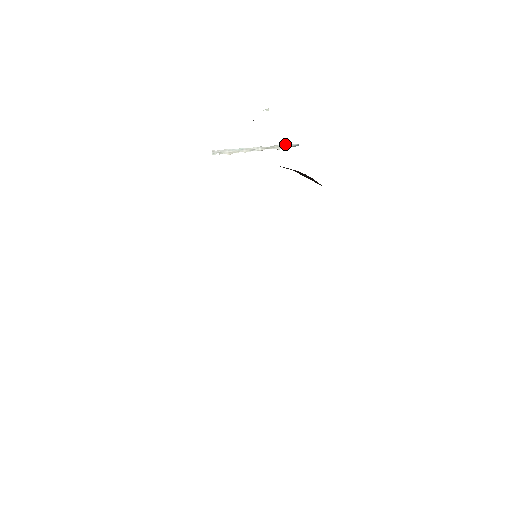
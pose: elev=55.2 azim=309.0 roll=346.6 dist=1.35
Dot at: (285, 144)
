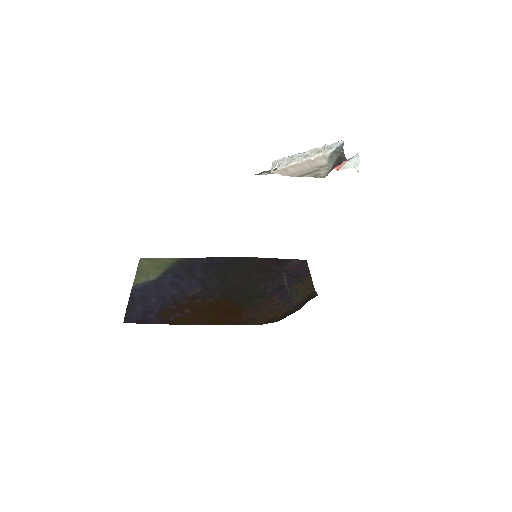
Dot at: (335, 143)
